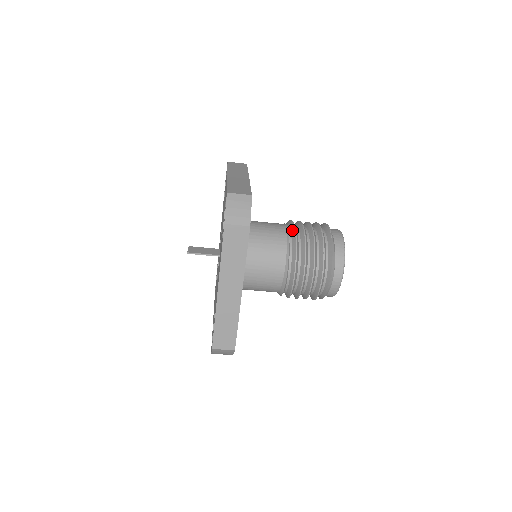
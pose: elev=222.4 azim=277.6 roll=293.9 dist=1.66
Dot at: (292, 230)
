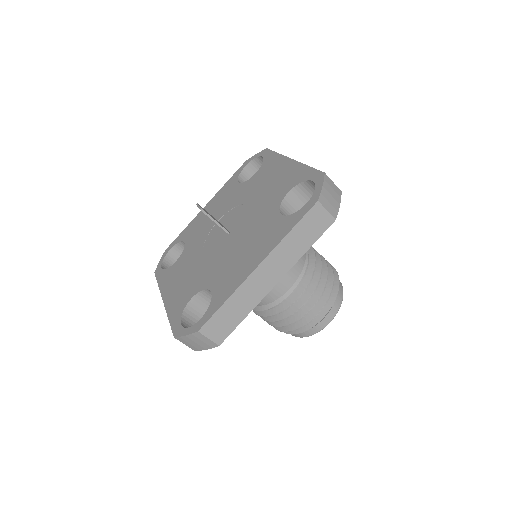
Dot at: (311, 251)
